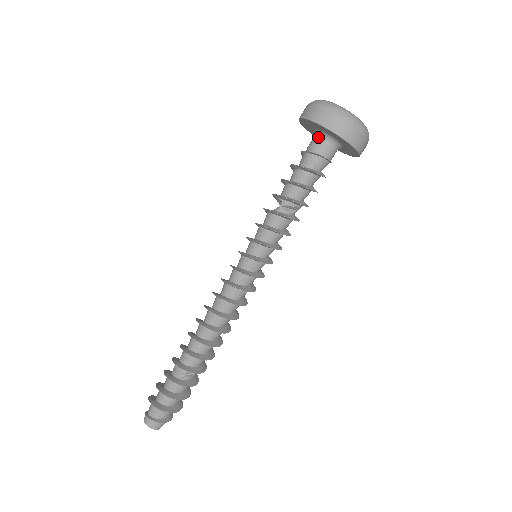
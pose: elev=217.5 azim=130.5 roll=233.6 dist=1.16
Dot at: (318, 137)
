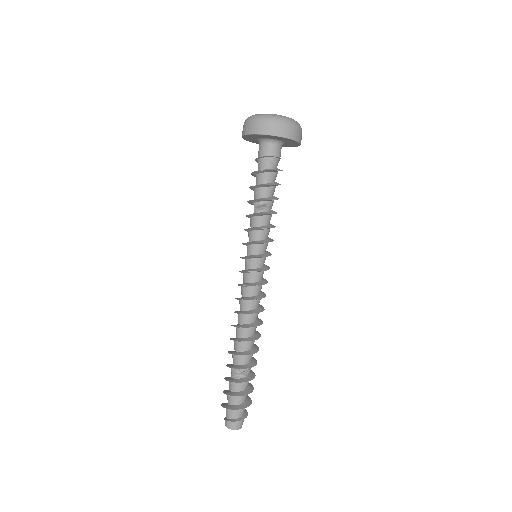
Dot at: (259, 144)
